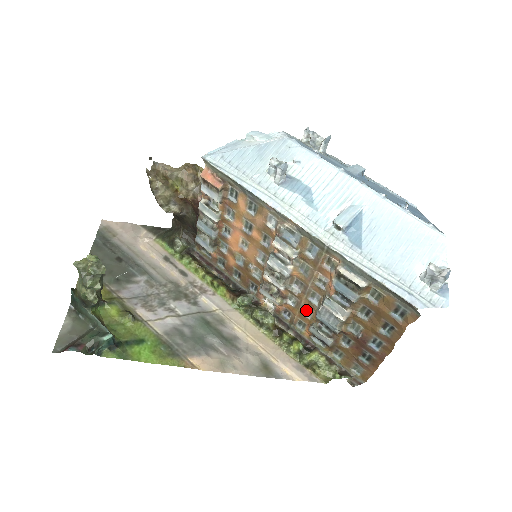
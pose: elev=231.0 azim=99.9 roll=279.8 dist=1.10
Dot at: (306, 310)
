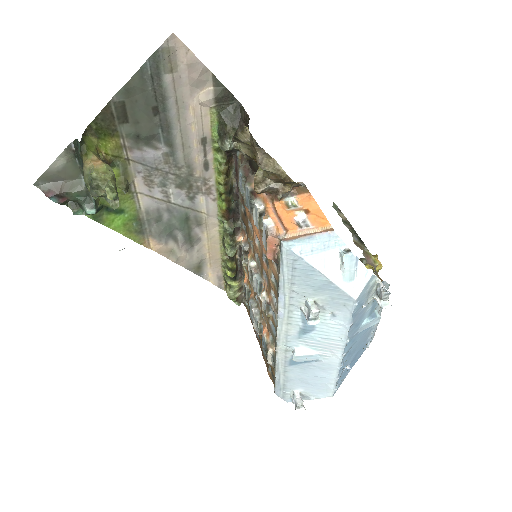
Dot at: occluded
